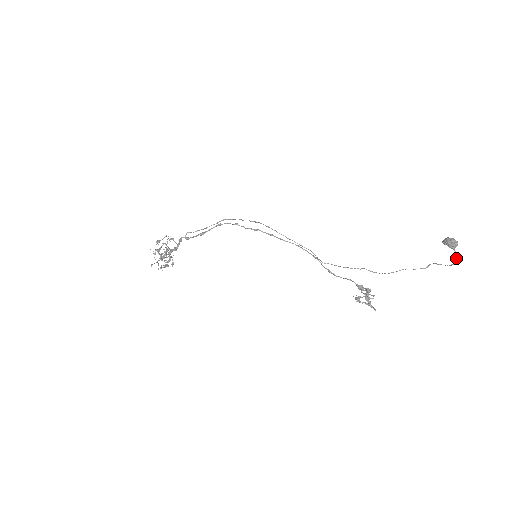
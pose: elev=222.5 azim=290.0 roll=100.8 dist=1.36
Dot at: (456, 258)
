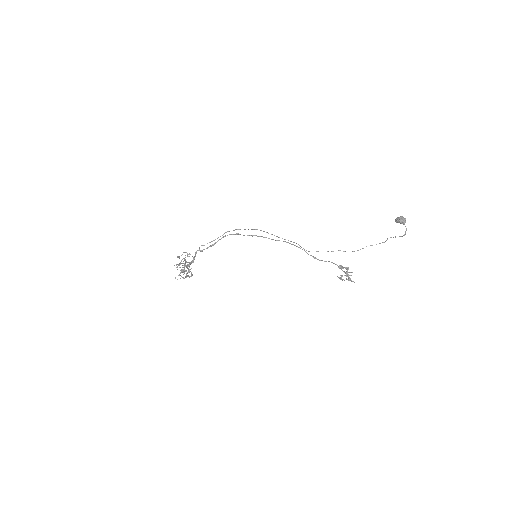
Dot at: (406, 230)
